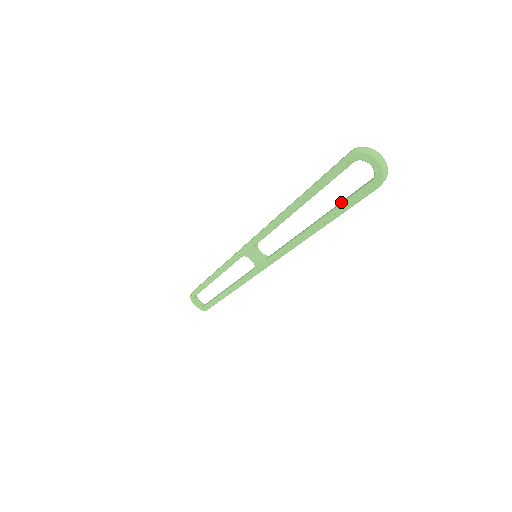
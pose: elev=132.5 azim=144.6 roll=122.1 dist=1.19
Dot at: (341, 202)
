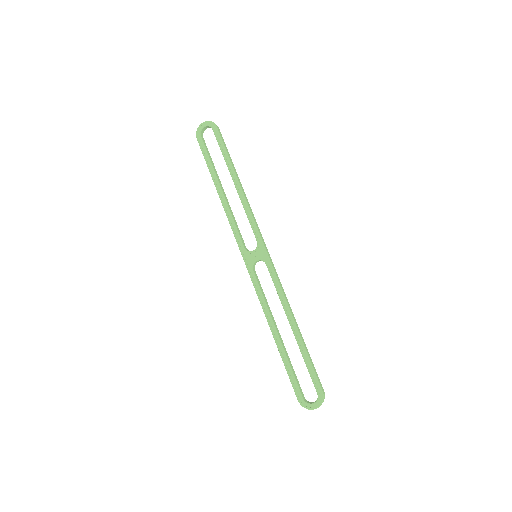
Dot at: (223, 155)
